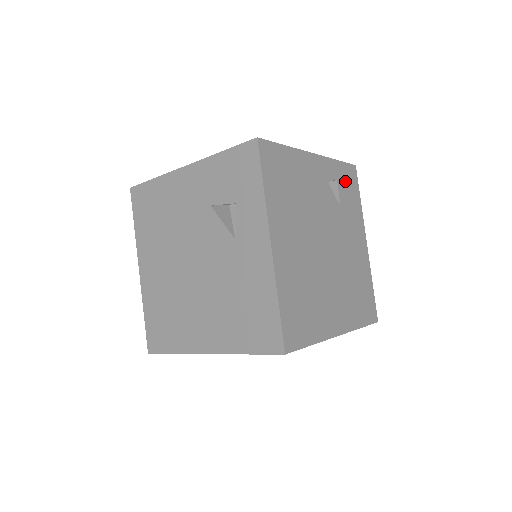
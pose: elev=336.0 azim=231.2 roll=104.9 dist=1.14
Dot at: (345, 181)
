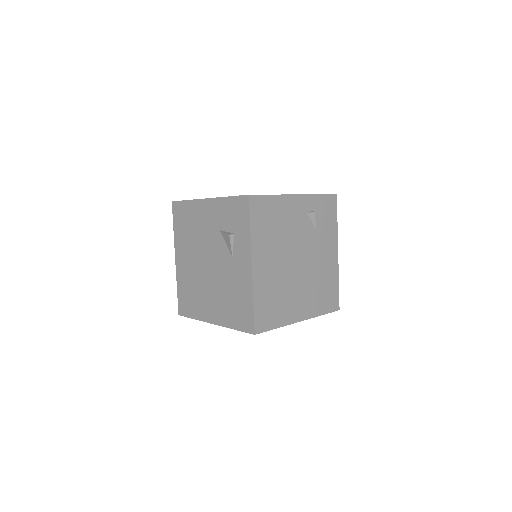
Dot at: (324, 209)
